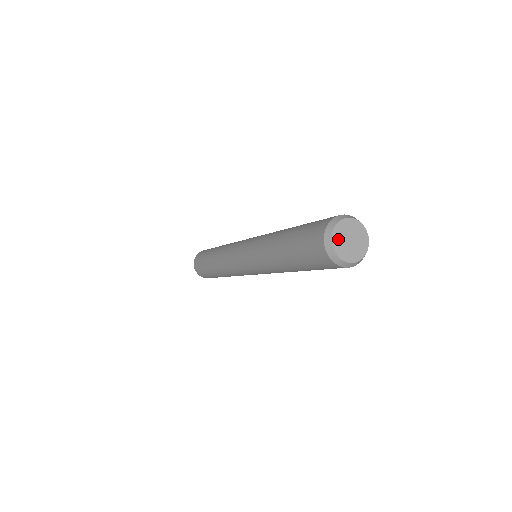
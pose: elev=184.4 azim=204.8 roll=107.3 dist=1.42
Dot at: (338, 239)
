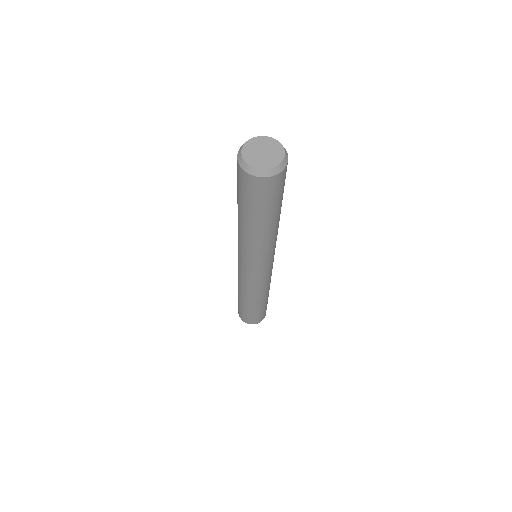
Dot at: (249, 149)
